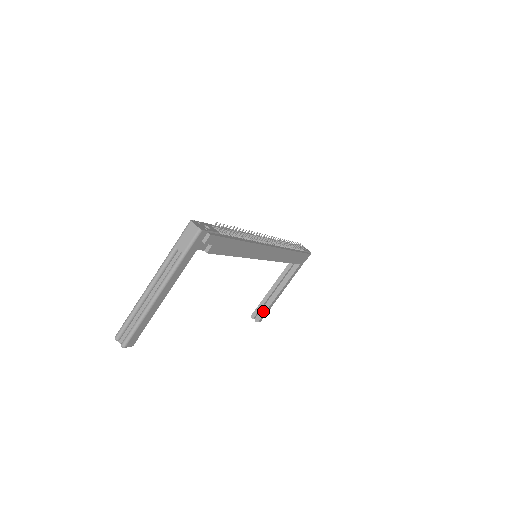
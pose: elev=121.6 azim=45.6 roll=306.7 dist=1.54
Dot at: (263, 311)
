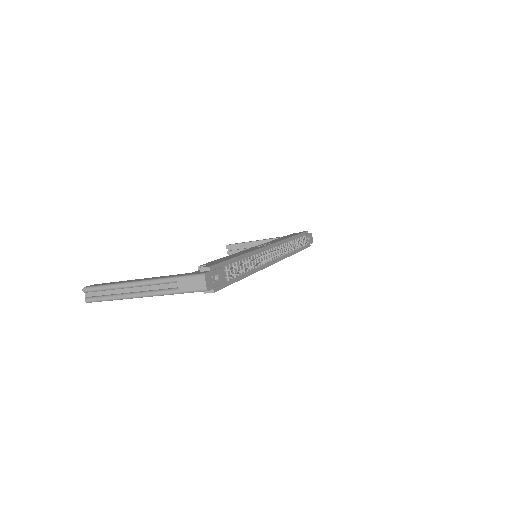
Dot at: (239, 251)
